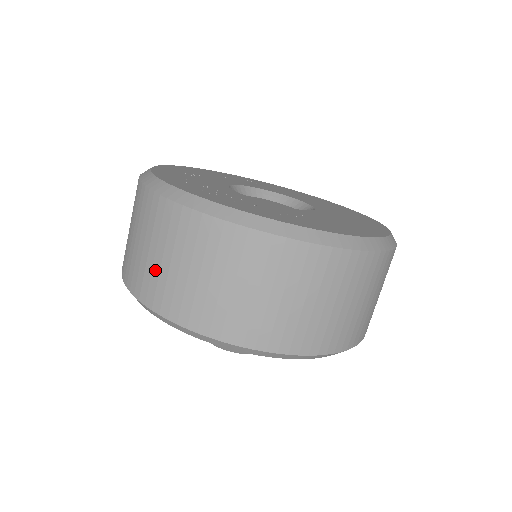
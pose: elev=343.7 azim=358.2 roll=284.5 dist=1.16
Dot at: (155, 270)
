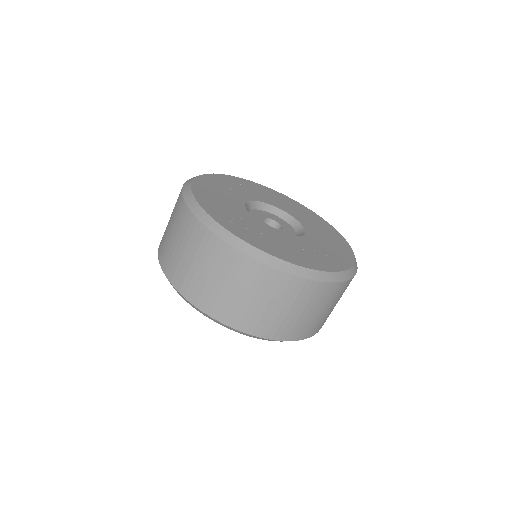
Dot at: (222, 295)
